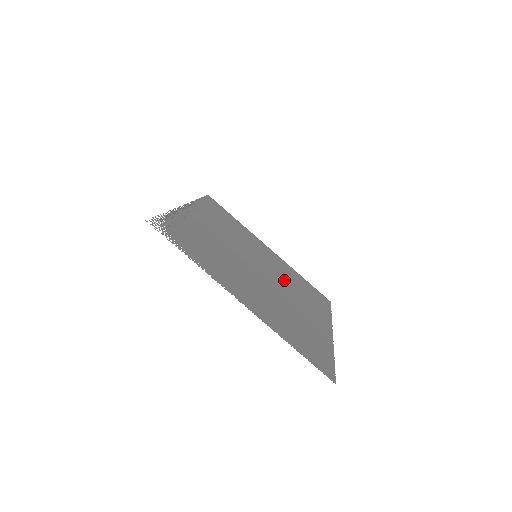
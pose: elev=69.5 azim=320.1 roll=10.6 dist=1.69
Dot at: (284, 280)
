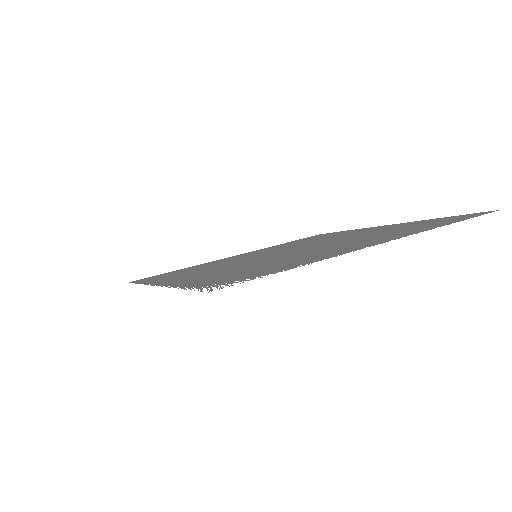
Dot at: occluded
